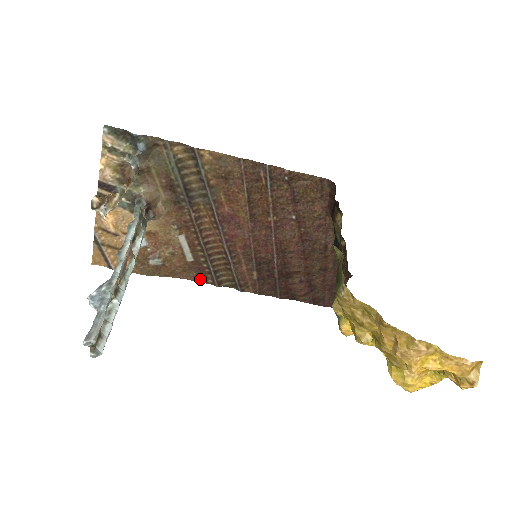
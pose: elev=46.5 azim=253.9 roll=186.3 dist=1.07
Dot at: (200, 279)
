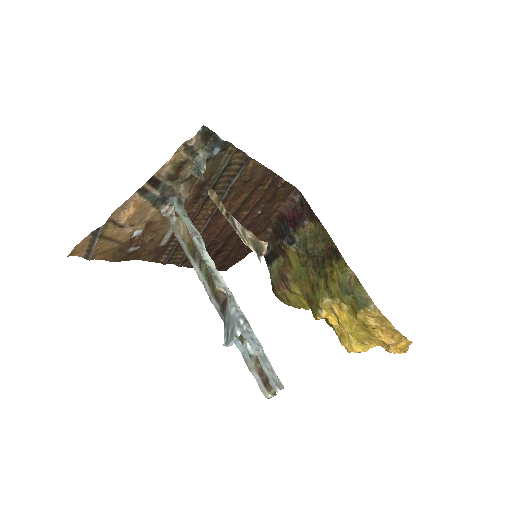
Dot at: (155, 259)
